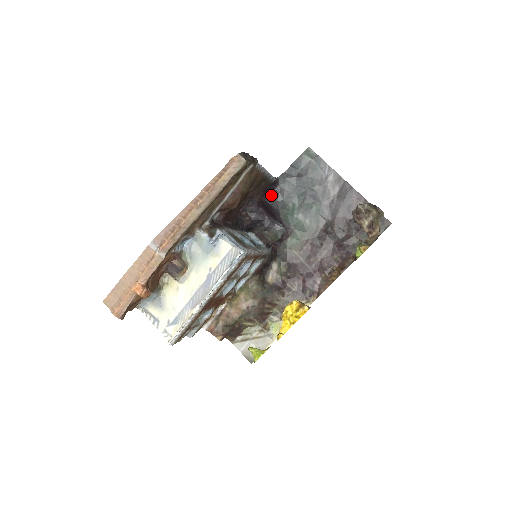
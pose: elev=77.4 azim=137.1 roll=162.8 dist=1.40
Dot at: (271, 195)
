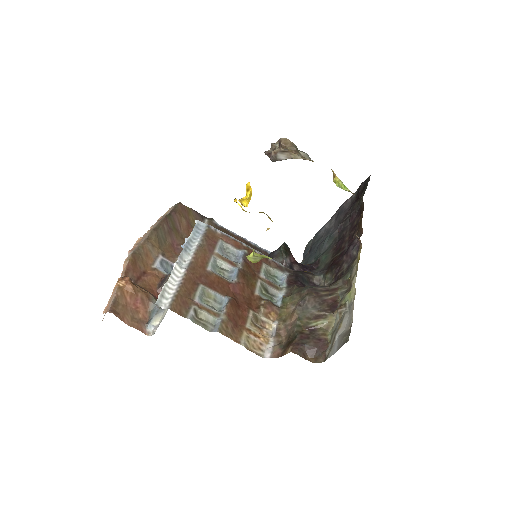
Dot at: occluded
